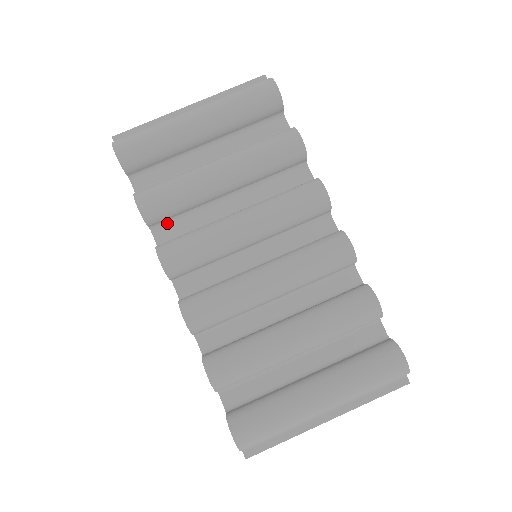
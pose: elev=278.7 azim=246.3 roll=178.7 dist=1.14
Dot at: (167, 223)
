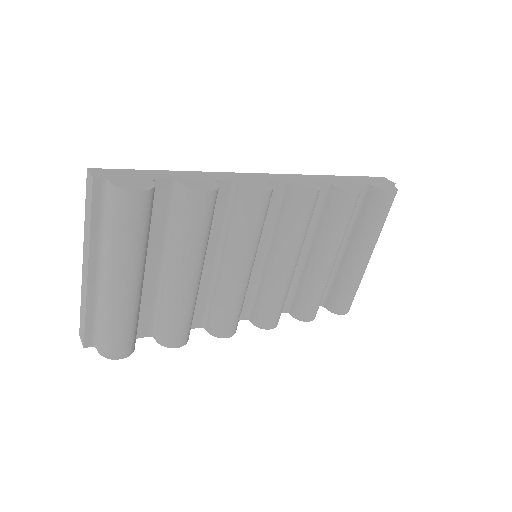
Dot at: occluded
